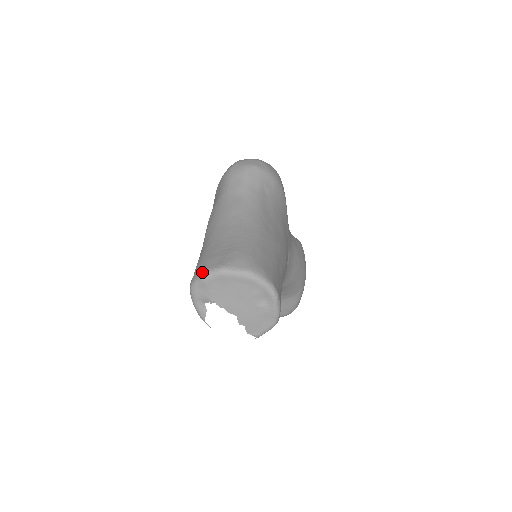
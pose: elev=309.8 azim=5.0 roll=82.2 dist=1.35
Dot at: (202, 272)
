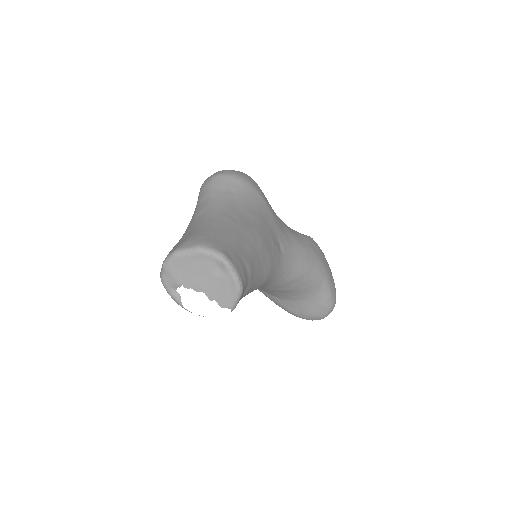
Dot at: (163, 262)
